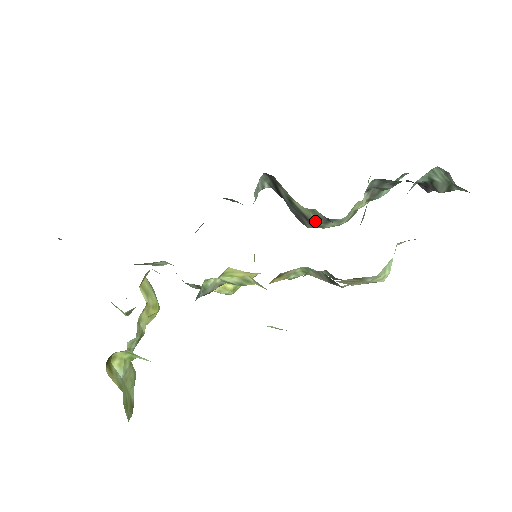
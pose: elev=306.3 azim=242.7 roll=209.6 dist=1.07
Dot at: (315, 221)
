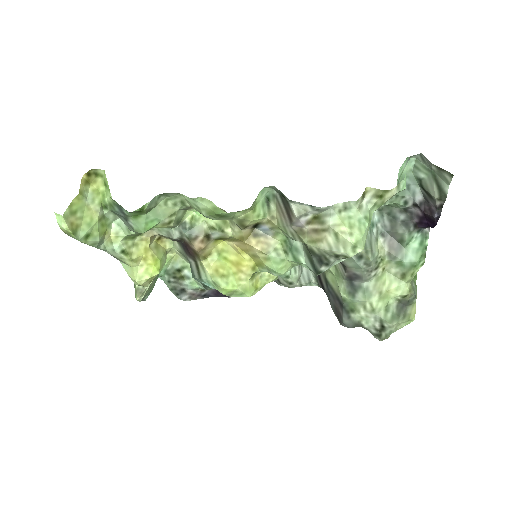
Dot at: (341, 290)
